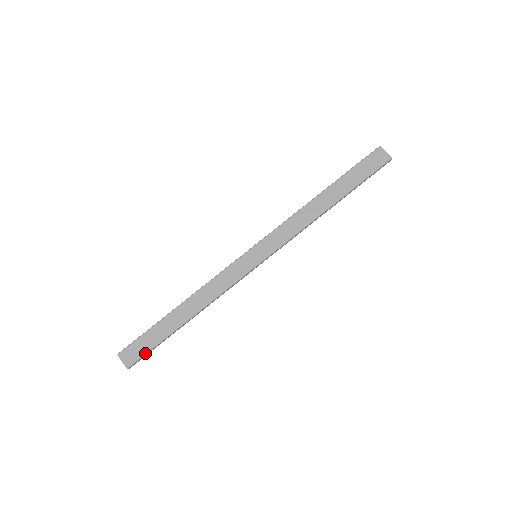
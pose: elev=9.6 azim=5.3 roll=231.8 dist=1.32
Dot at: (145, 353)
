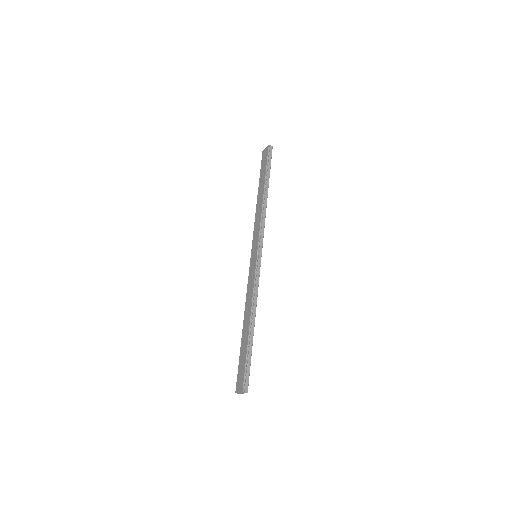
Dot at: (244, 371)
